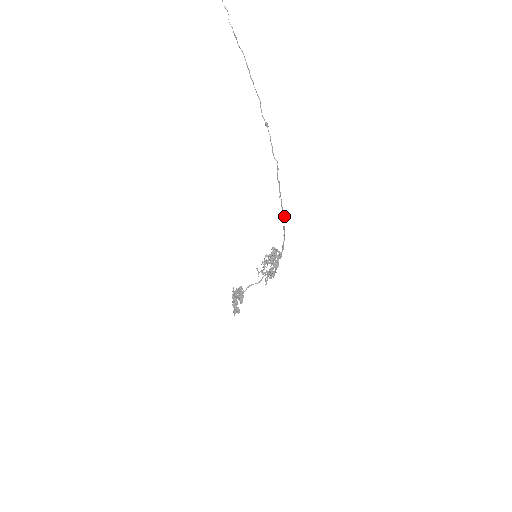
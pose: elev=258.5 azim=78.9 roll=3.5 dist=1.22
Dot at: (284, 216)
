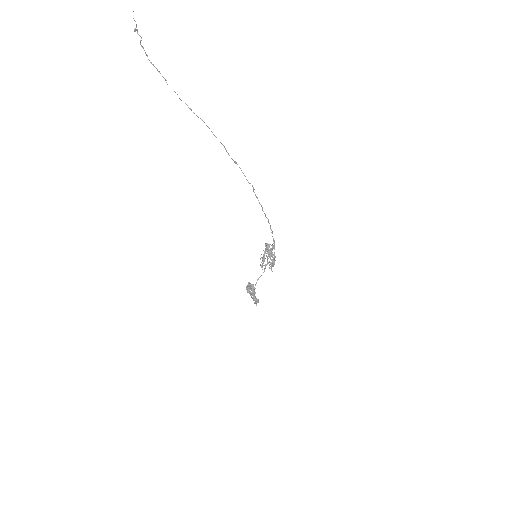
Dot at: (268, 219)
